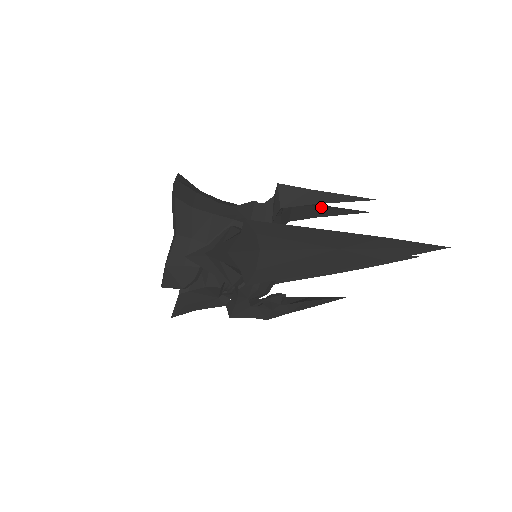
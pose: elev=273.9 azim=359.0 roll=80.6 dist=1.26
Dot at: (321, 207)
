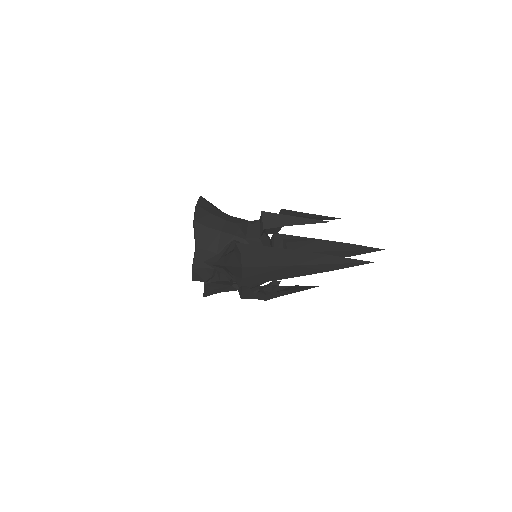
Dot at: (304, 216)
